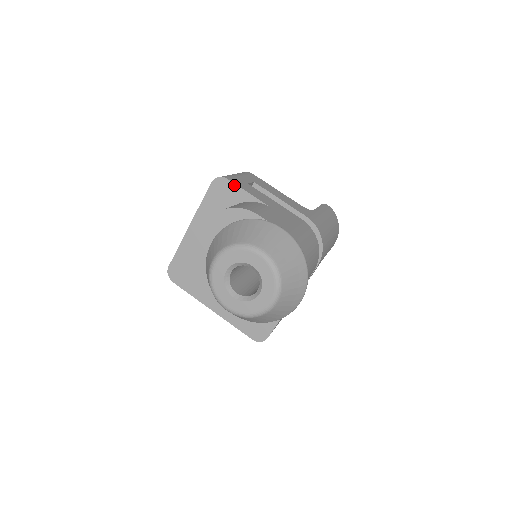
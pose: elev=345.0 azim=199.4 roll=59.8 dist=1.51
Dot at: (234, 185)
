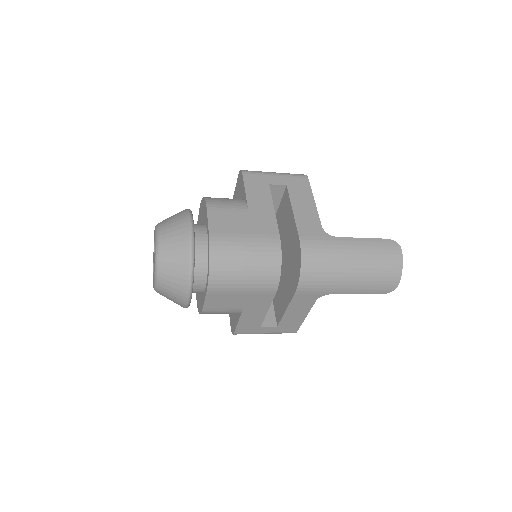
Dot at: (243, 181)
